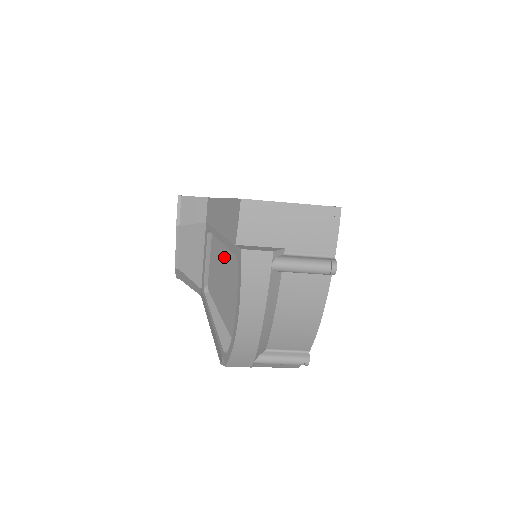
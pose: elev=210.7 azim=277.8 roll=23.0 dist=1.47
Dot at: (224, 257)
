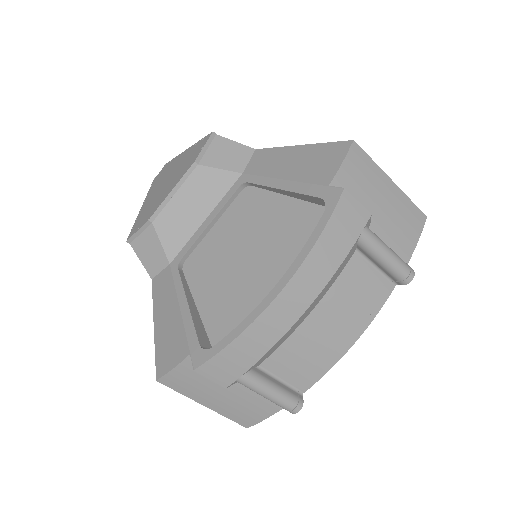
Dot at: (257, 219)
